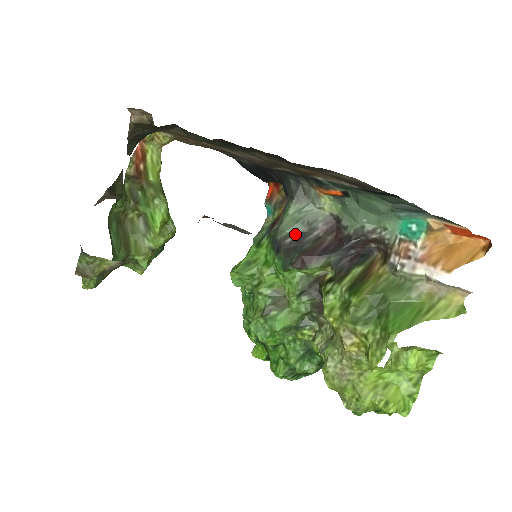
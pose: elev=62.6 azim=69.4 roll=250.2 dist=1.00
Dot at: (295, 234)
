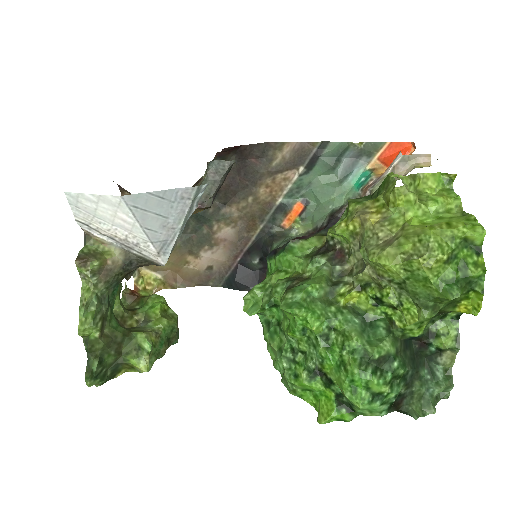
Dot at: occluded
